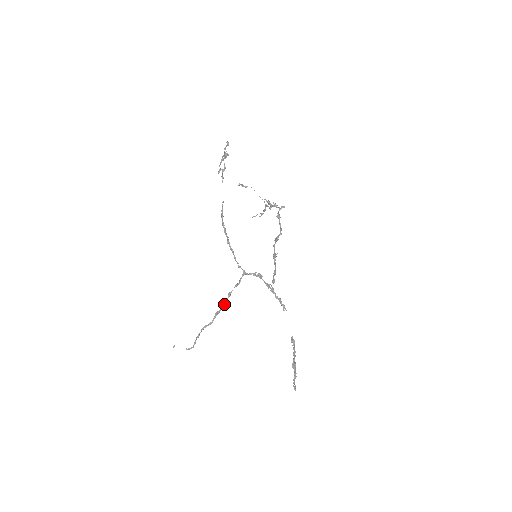
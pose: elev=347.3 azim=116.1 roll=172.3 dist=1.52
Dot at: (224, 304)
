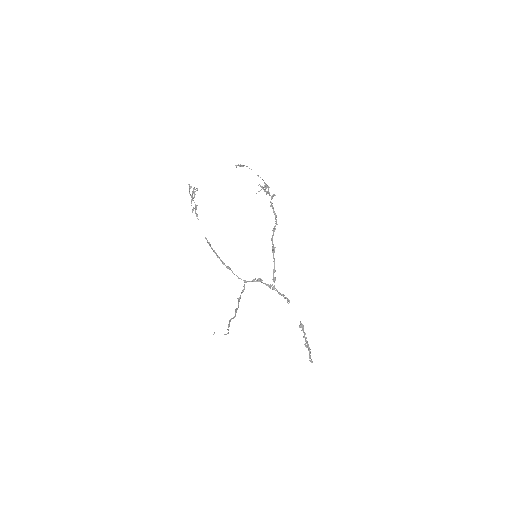
Dot at: (238, 306)
